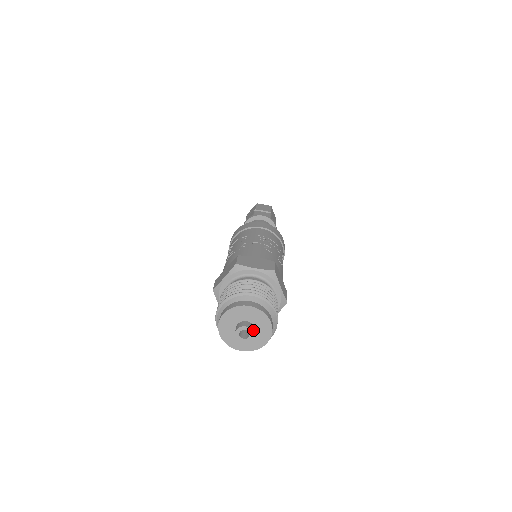
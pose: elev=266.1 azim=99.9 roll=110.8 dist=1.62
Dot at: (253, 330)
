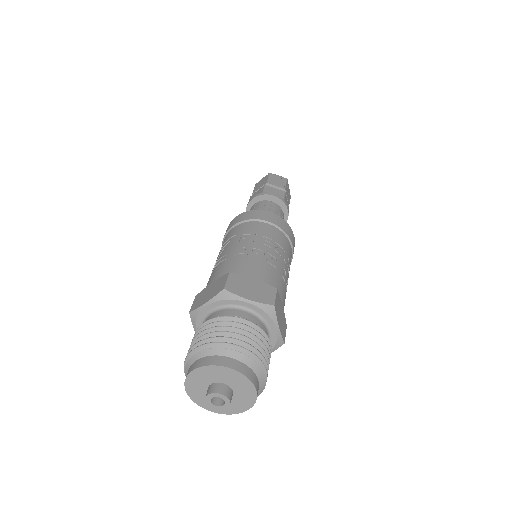
Dot at: (230, 398)
